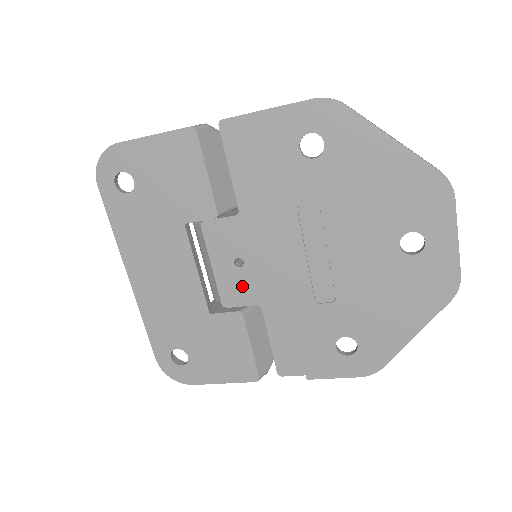
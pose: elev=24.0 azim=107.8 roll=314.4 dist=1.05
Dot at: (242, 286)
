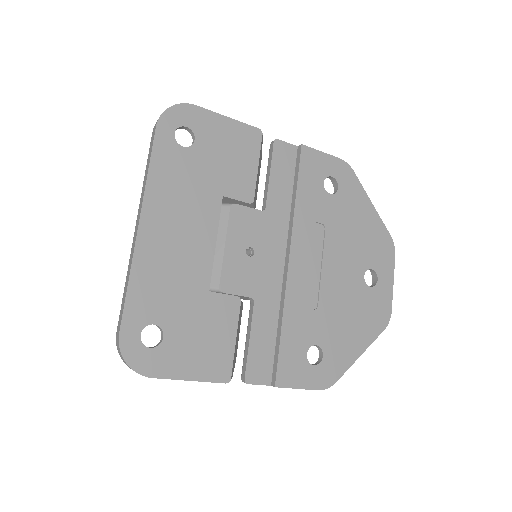
Dot at: (245, 275)
